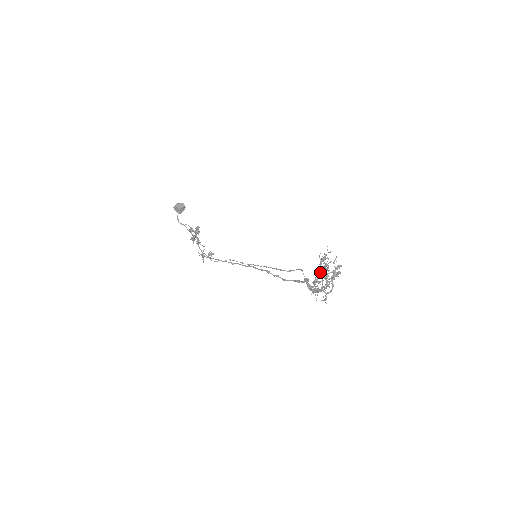
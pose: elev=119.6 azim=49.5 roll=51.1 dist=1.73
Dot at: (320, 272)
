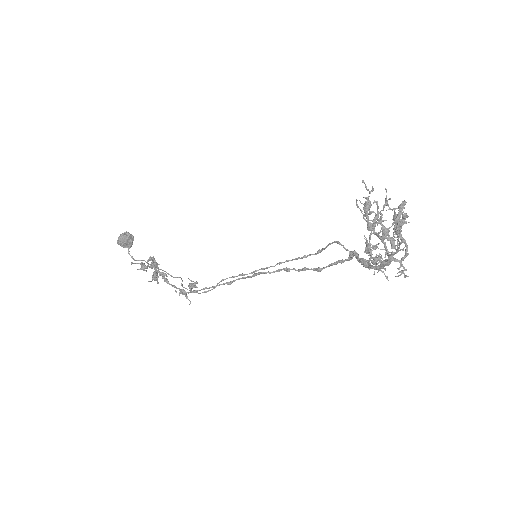
Dot at: (373, 232)
